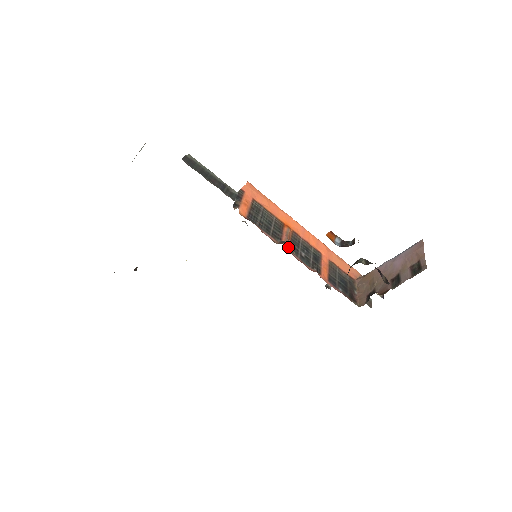
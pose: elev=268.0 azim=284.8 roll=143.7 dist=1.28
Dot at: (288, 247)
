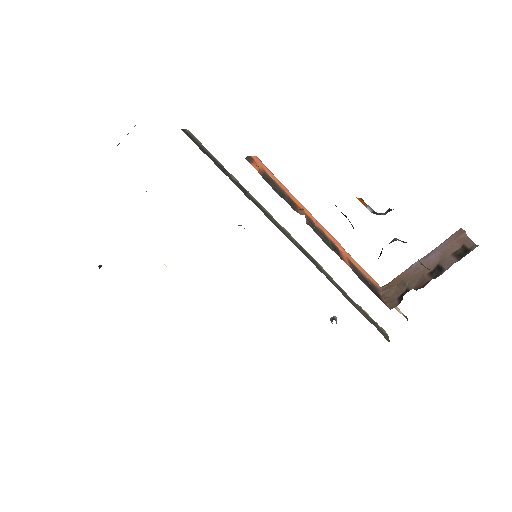
Dot at: (306, 221)
